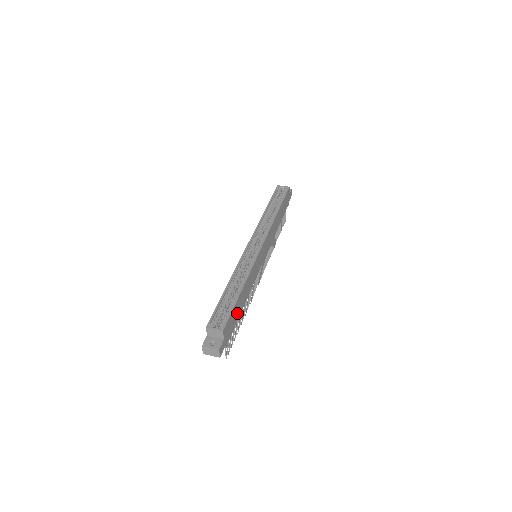
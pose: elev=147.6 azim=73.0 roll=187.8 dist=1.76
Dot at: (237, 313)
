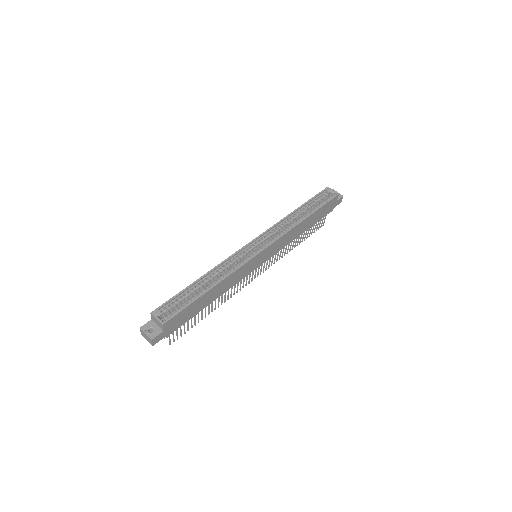
Dot at: (195, 309)
